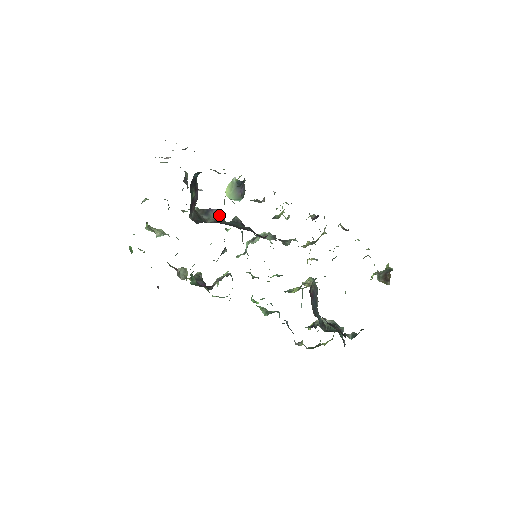
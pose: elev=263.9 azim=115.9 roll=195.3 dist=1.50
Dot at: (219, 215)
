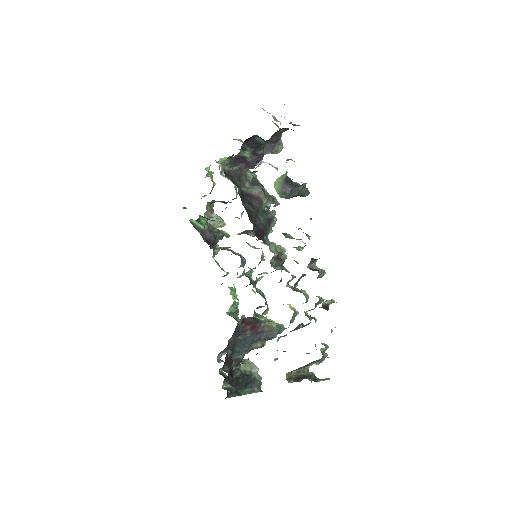
Dot at: (263, 196)
